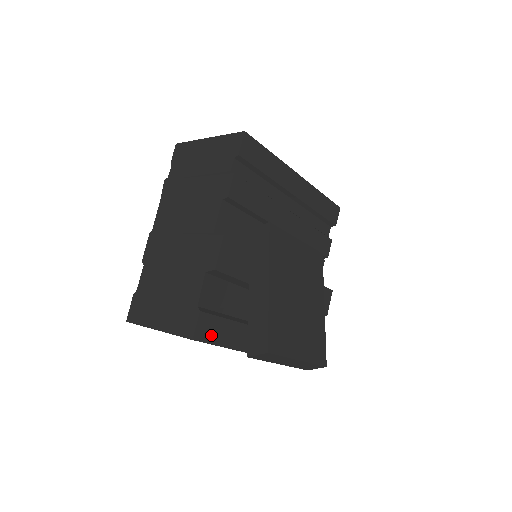
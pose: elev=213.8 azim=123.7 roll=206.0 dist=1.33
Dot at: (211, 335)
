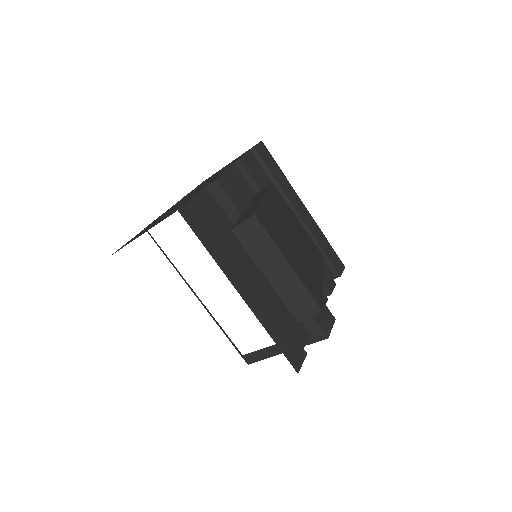
Dot at: (197, 226)
